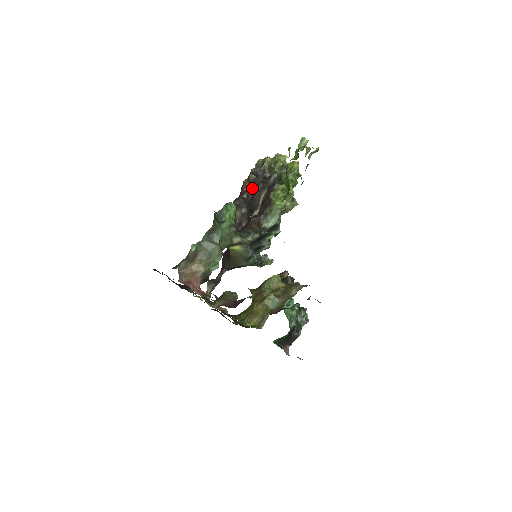
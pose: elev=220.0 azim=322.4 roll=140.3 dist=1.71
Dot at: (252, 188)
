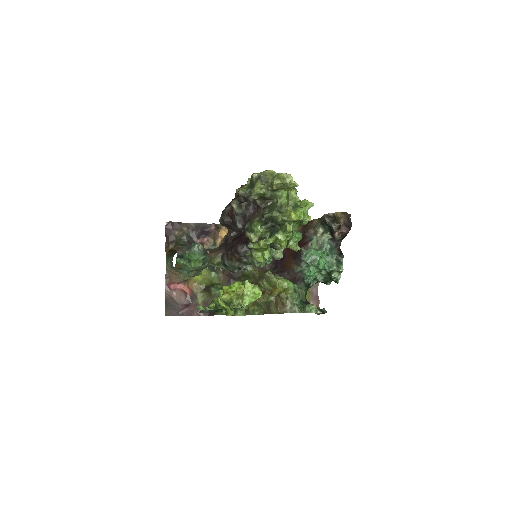
Dot at: (233, 220)
